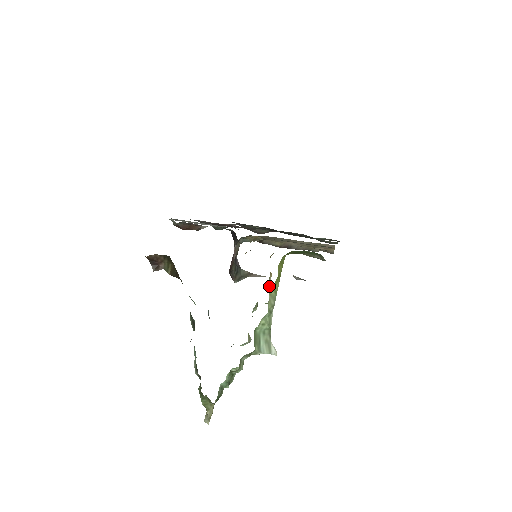
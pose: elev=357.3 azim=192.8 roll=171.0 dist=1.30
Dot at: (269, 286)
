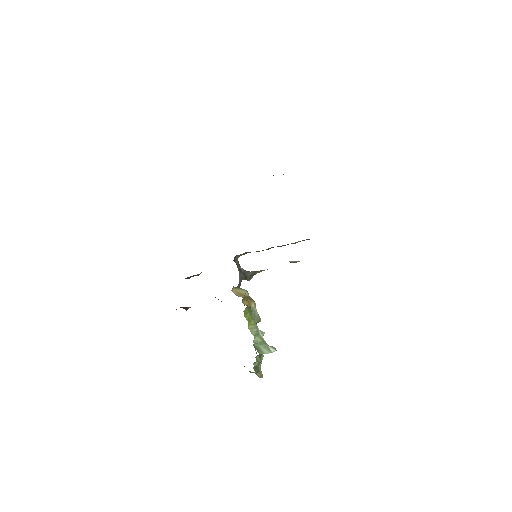
Dot at: (255, 310)
